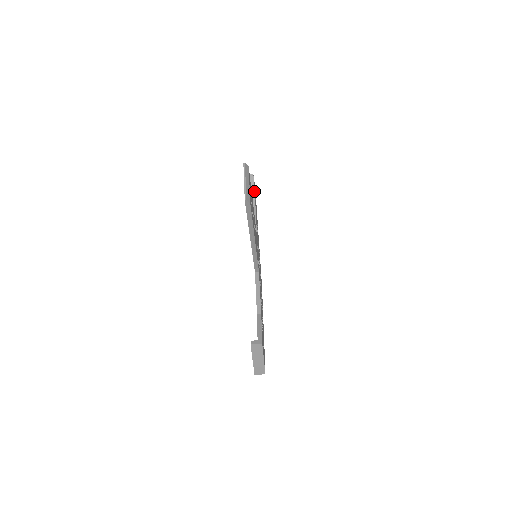
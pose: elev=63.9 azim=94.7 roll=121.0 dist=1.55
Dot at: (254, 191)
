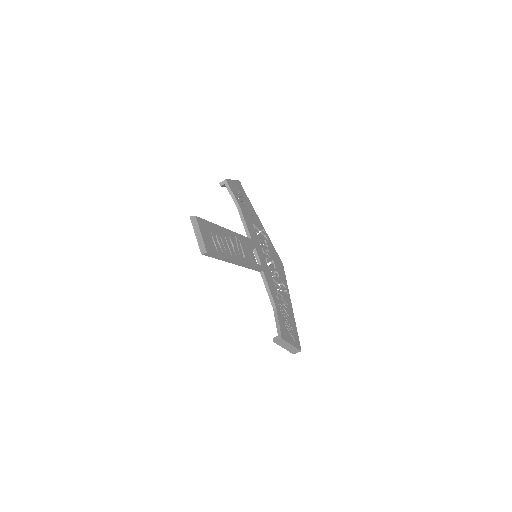
Dot at: (233, 195)
